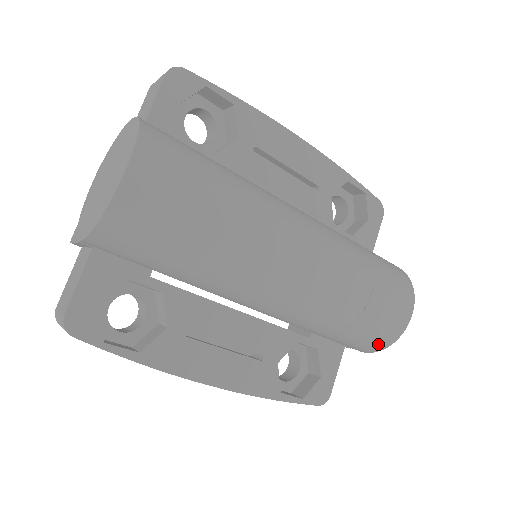
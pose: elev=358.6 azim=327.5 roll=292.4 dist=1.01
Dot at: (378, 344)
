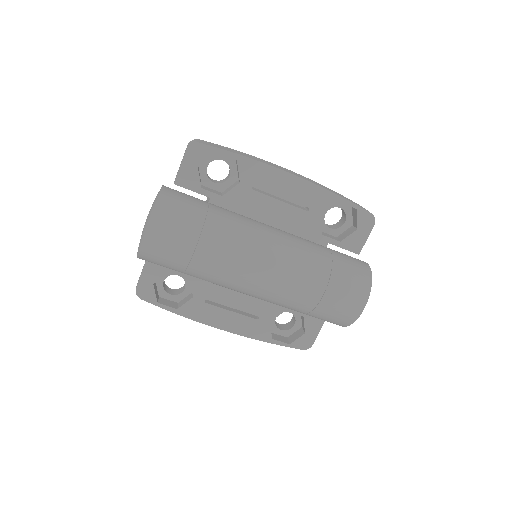
Dot at: (338, 324)
